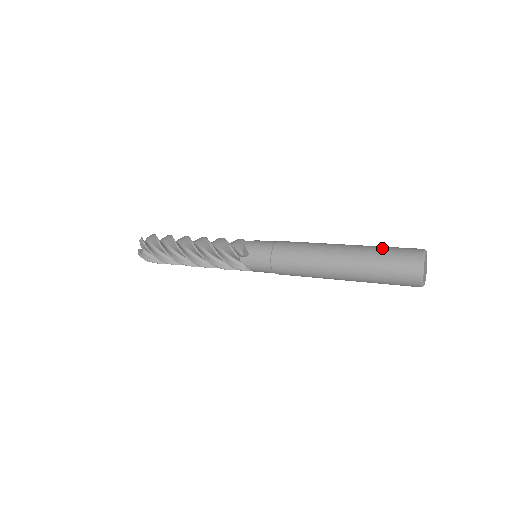
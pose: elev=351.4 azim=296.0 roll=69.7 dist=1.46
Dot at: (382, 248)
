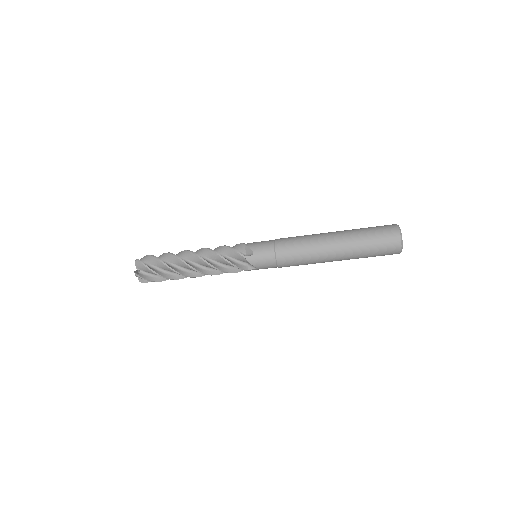
Dot at: (365, 228)
